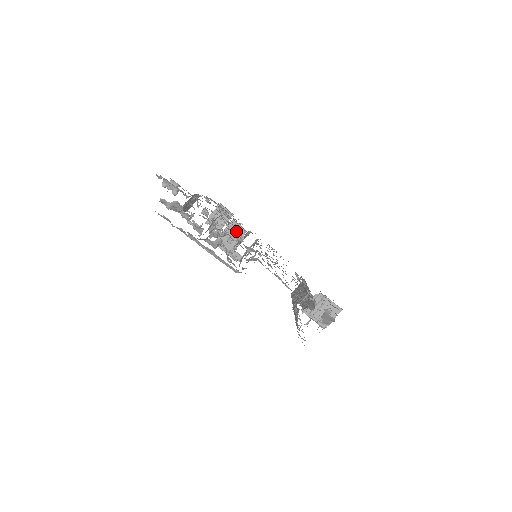
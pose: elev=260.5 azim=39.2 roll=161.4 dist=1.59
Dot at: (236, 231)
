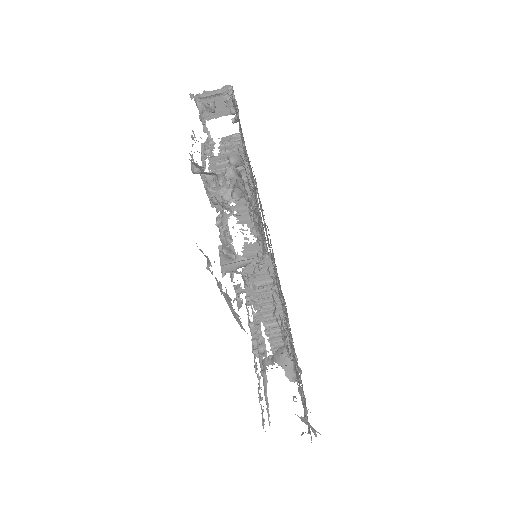
Dot at: occluded
